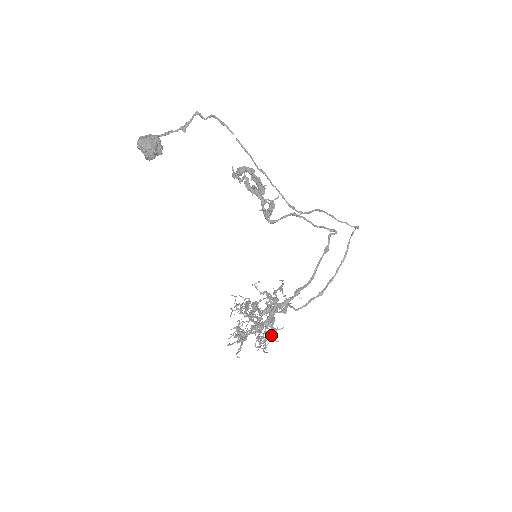
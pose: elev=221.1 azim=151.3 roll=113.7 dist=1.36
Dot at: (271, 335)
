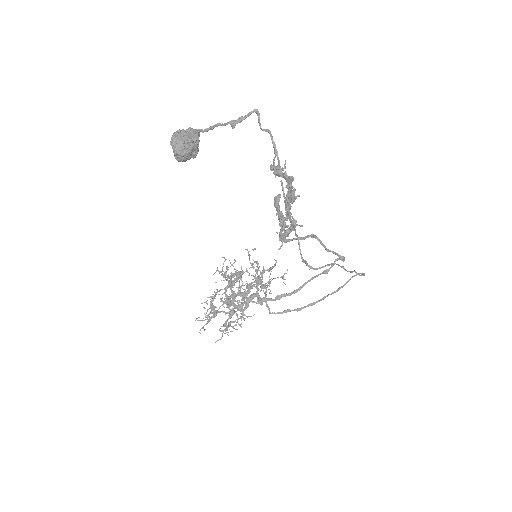
Dot at: occluded
